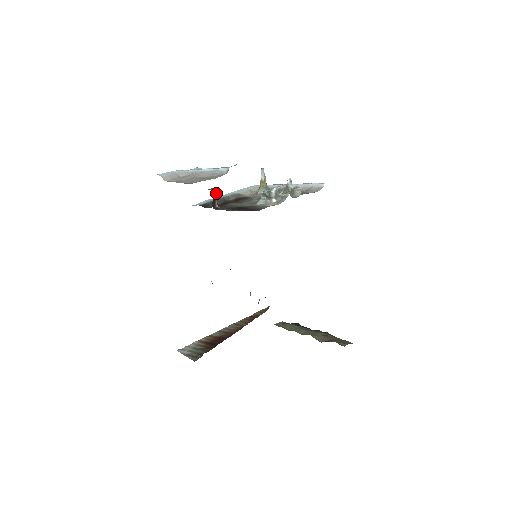
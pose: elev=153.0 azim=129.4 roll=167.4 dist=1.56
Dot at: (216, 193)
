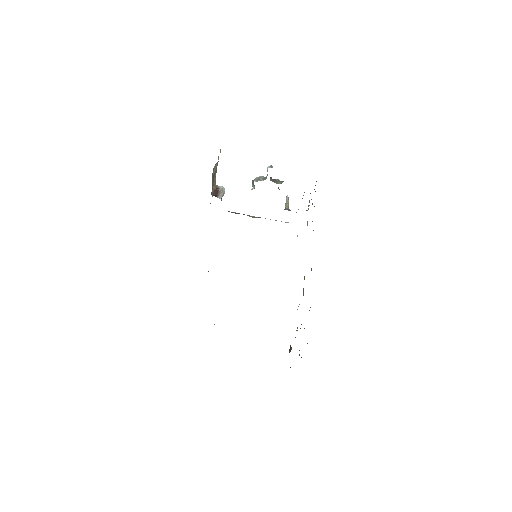
Dot at: (220, 188)
